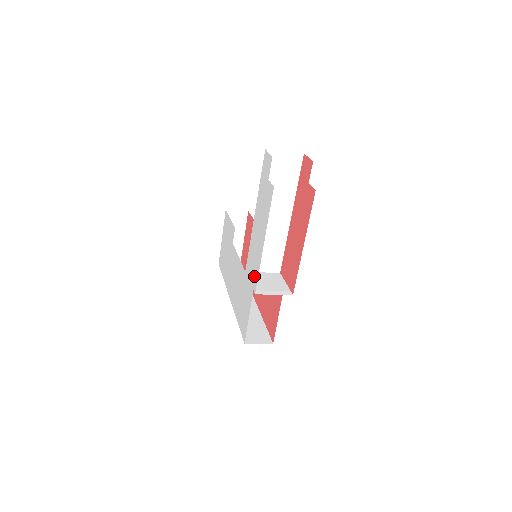
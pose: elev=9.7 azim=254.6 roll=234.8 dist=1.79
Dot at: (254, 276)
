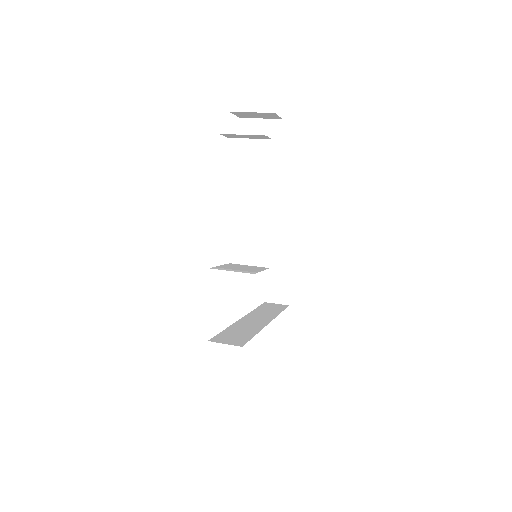
Dot at: occluded
